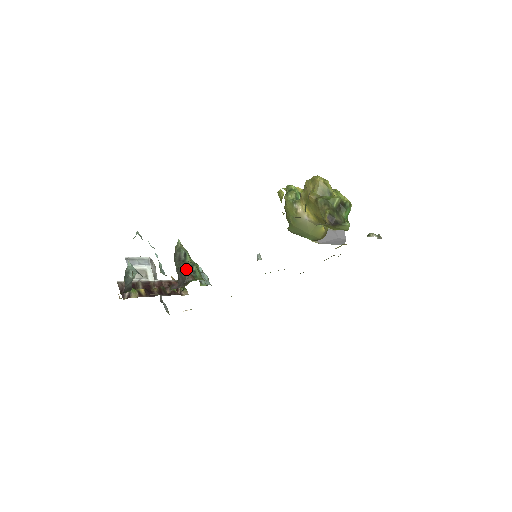
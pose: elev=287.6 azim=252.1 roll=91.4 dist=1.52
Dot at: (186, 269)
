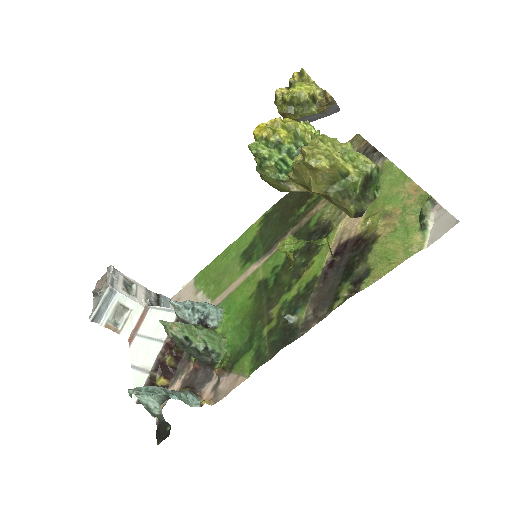
Dot at: (202, 355)
